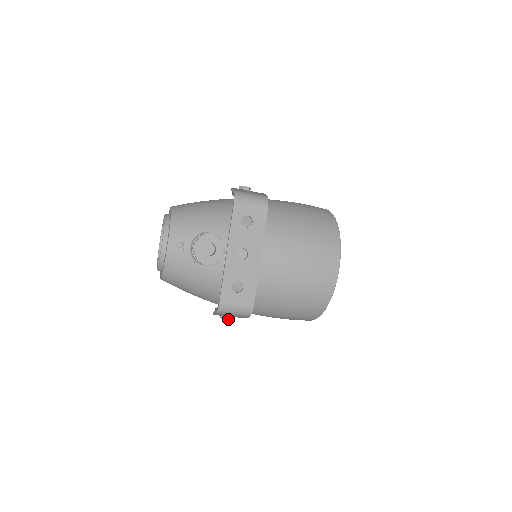
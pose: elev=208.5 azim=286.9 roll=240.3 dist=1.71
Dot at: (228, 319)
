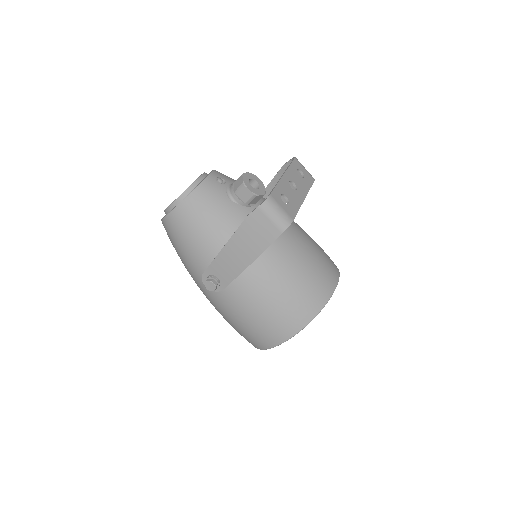
Dot at: (215, 284)
